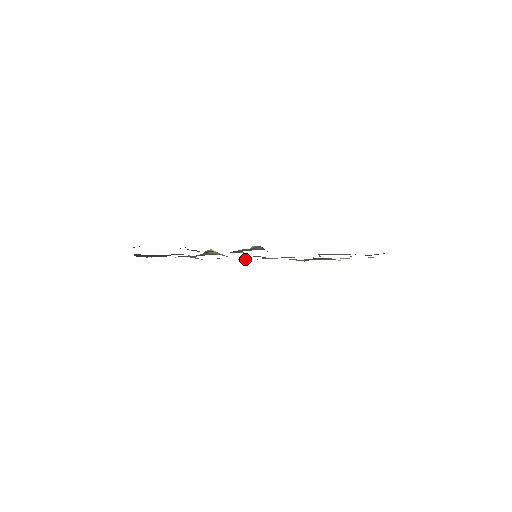
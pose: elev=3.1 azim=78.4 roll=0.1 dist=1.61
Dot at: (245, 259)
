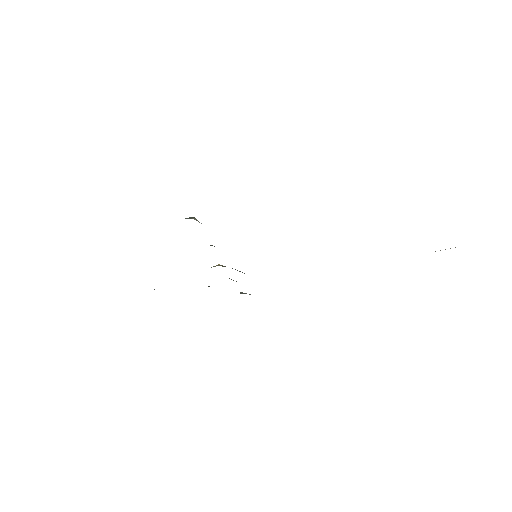
Dot at: occluded
